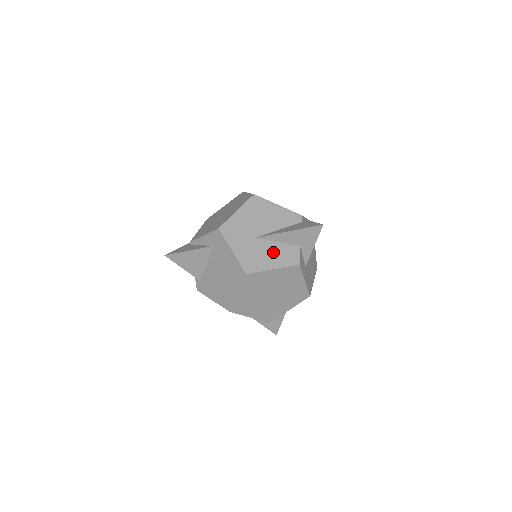
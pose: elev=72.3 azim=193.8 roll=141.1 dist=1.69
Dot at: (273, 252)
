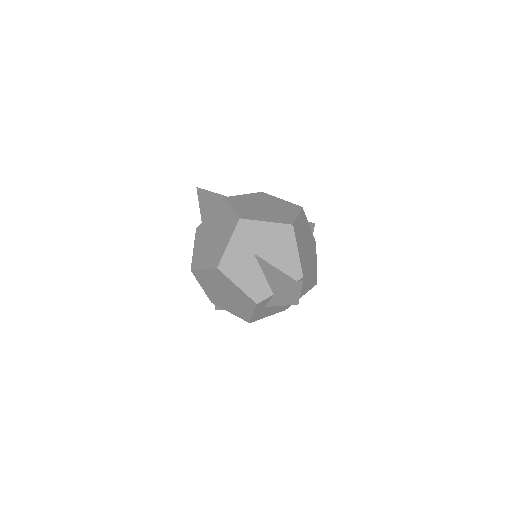
Dot at: (252, 276)
